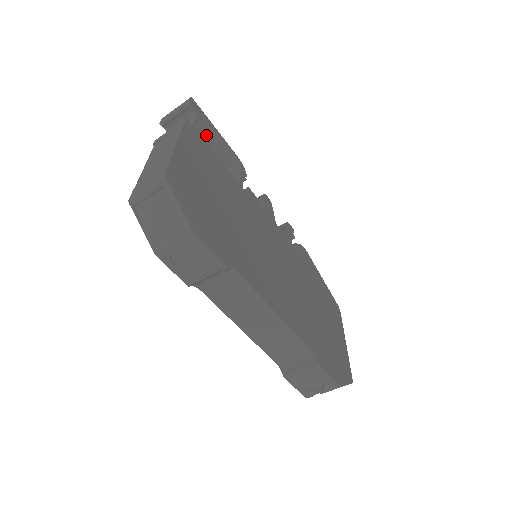
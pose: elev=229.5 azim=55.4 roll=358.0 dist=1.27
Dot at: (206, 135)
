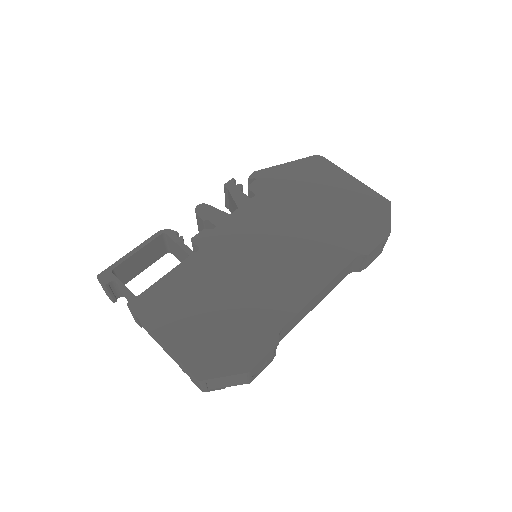
Dot at: (131, 263)
